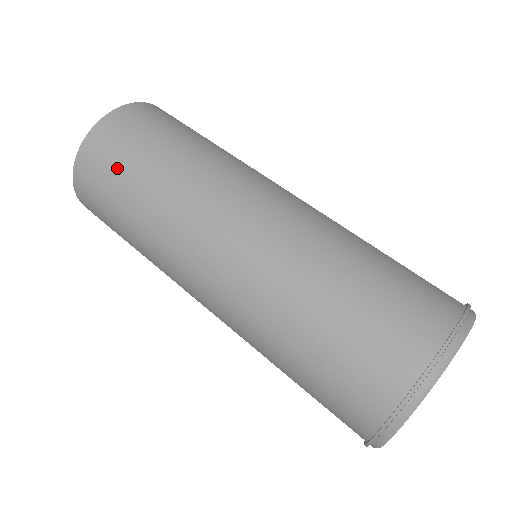
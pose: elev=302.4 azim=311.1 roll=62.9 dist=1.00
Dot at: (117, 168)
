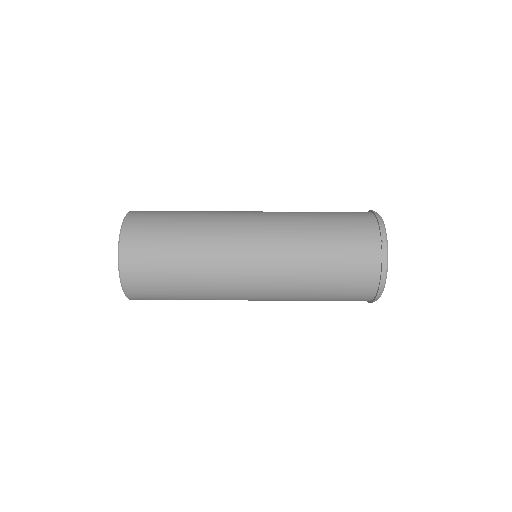
Dot at: occluded
